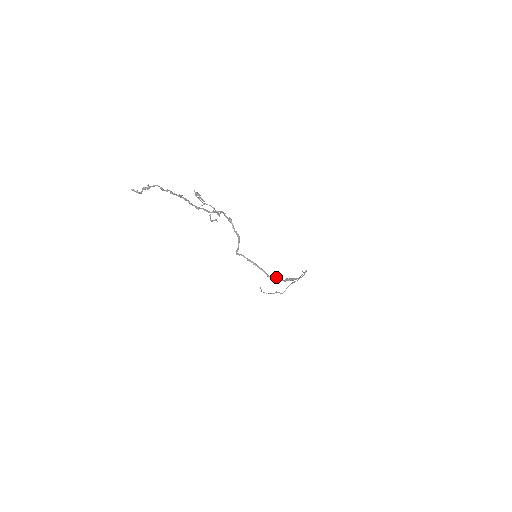
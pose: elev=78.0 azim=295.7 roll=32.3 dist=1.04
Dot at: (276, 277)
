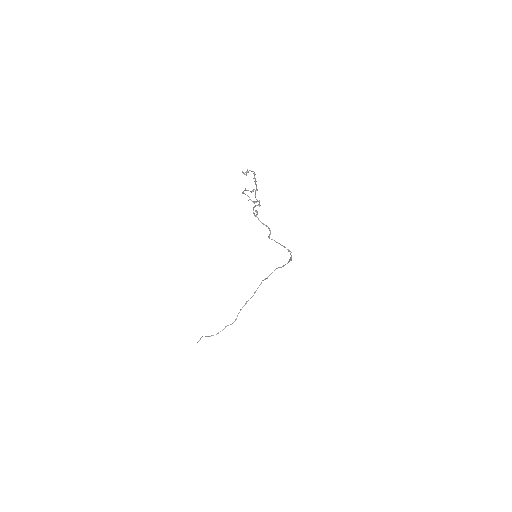
Dot at: (290, 253)
